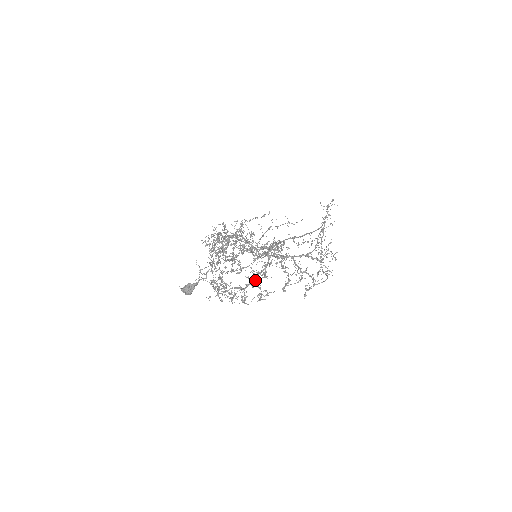
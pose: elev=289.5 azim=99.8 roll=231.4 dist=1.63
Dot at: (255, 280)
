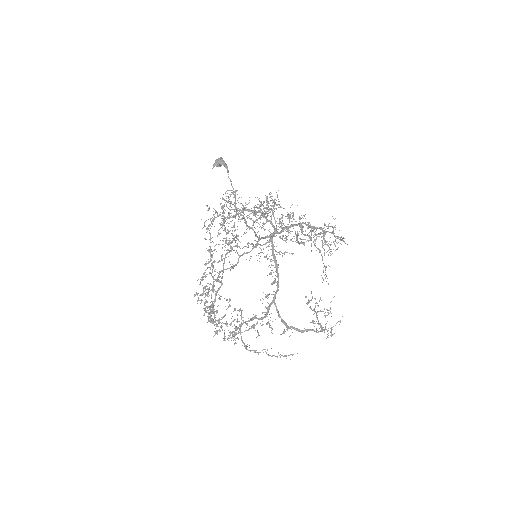
Dot at: (262, 205)
